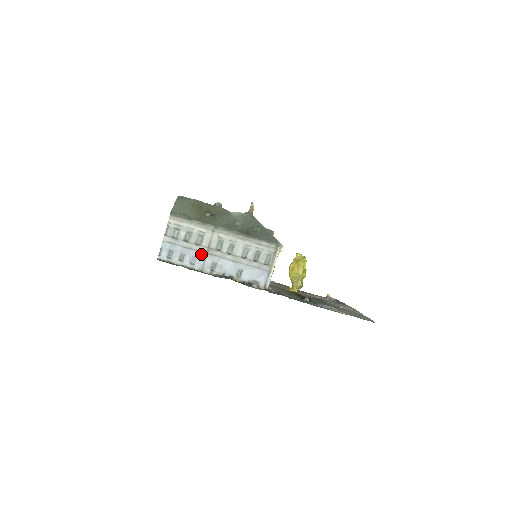
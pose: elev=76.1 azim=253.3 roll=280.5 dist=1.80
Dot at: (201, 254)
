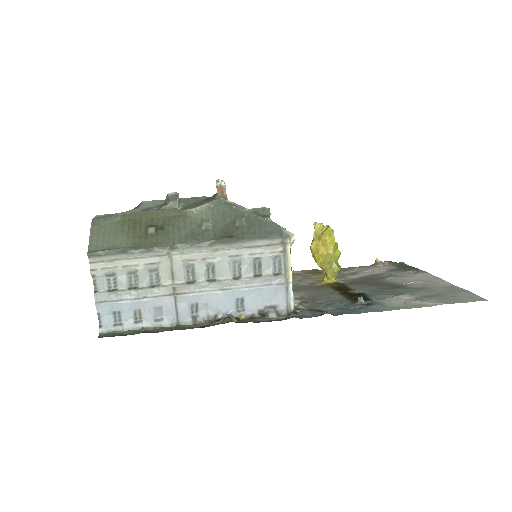
Dot at: (166, 299)
